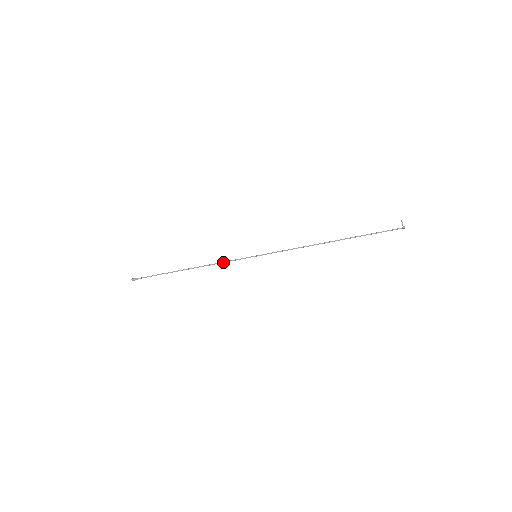
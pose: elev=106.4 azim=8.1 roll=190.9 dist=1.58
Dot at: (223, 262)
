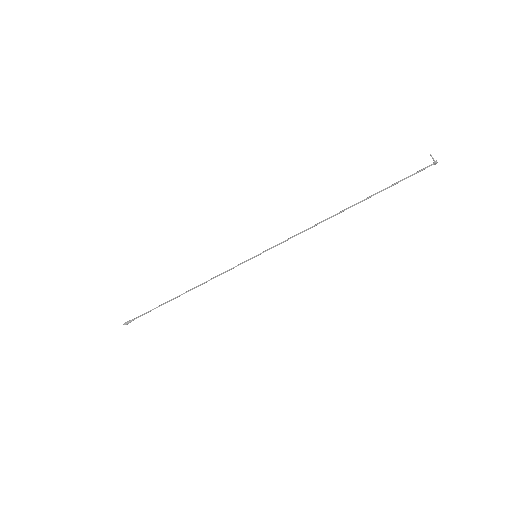
Dot at: (219, 275)
